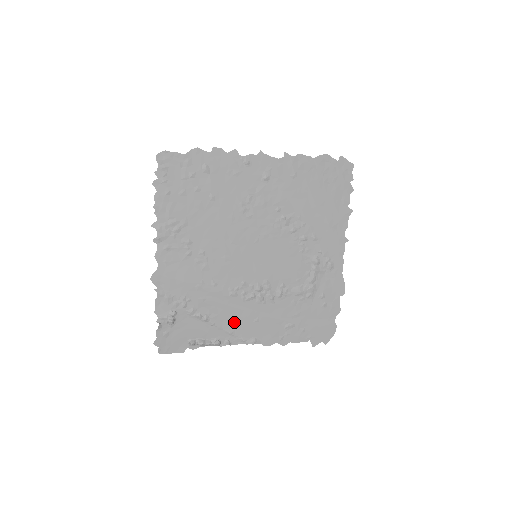
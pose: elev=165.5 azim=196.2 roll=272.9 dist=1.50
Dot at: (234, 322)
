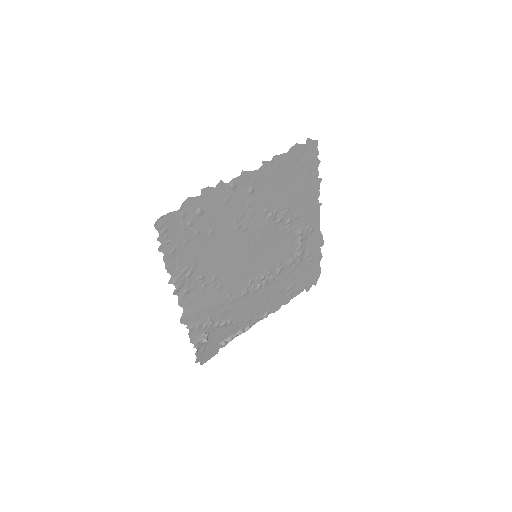
Dot at: (250, 311)
